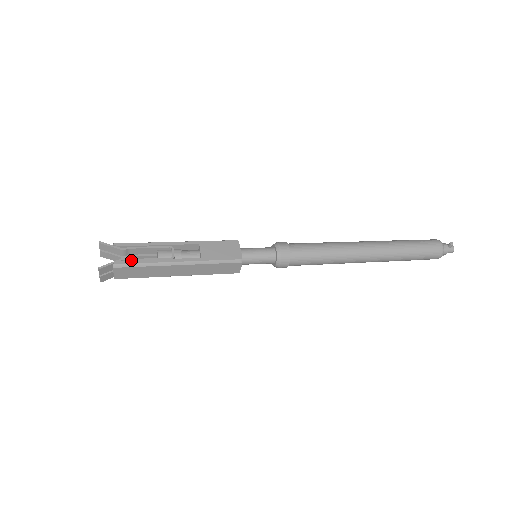
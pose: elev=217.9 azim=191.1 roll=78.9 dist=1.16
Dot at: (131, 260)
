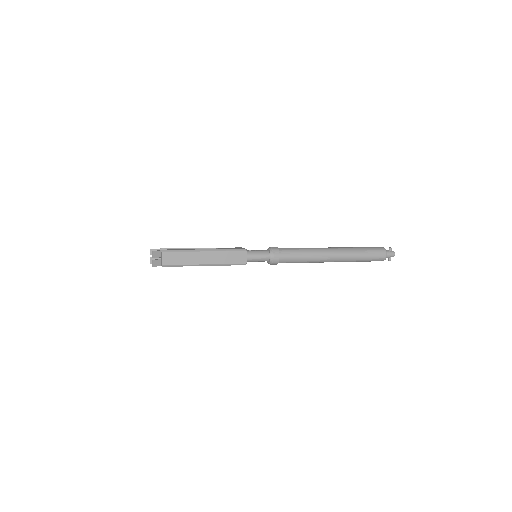
Dot at: (173, 249)
